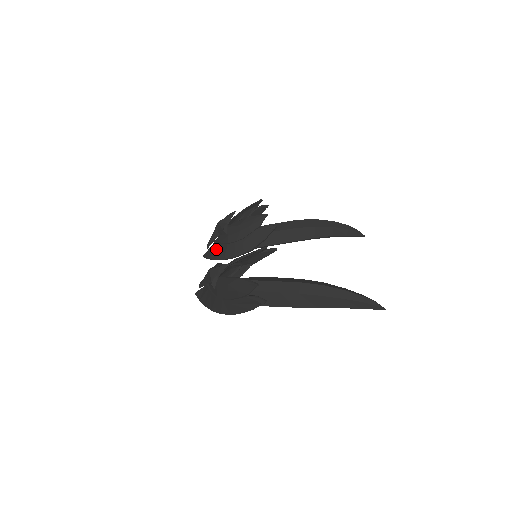
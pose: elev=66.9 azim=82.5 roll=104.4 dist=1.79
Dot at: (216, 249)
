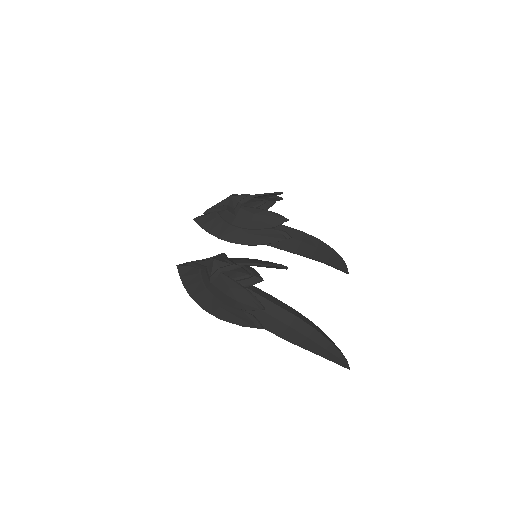
Dot at: (214, 221)
